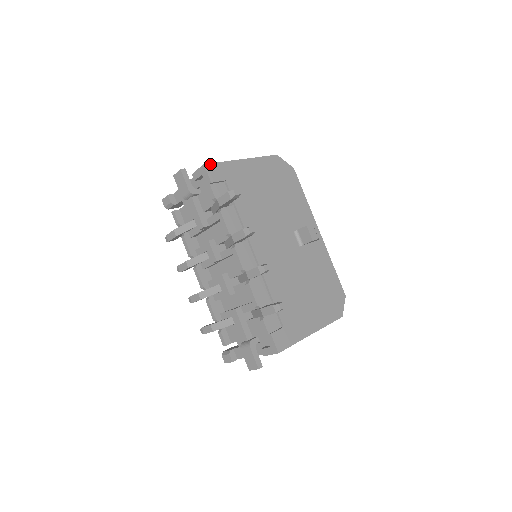
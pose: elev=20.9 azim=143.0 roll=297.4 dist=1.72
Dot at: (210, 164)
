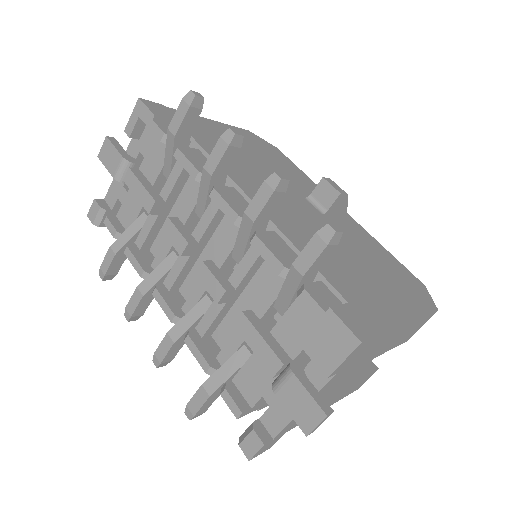
Dot at: (149, 101)
